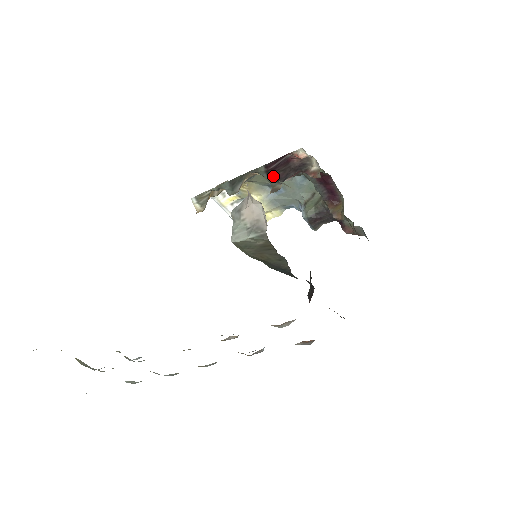
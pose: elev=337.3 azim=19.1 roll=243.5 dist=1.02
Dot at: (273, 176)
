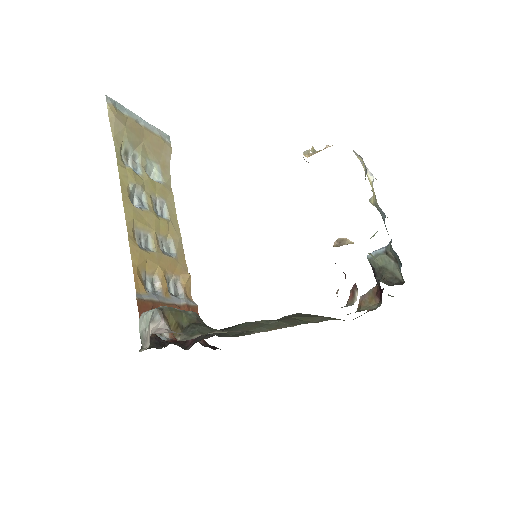
Dot at: occluded
